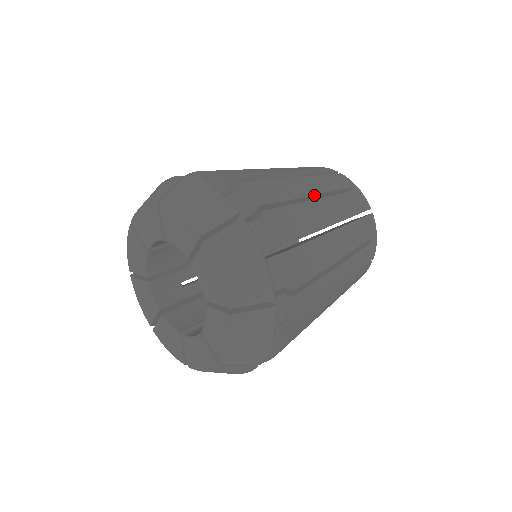
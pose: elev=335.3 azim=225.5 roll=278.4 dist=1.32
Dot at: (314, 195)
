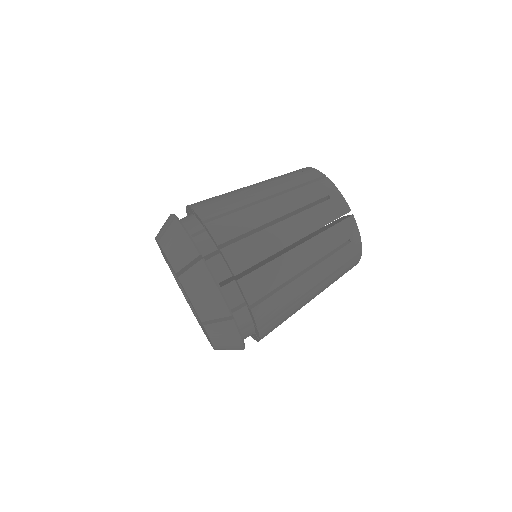
Dot at: (306, 267)
